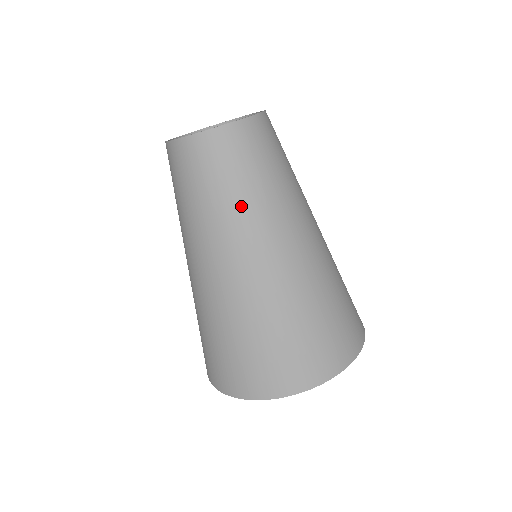
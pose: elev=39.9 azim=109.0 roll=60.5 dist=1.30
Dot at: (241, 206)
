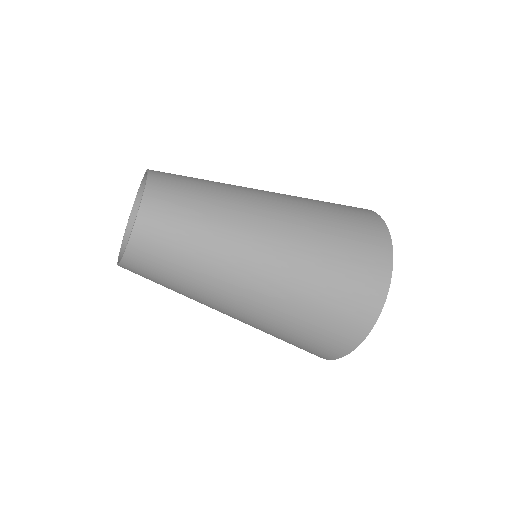
Dot at: (212, 240)
